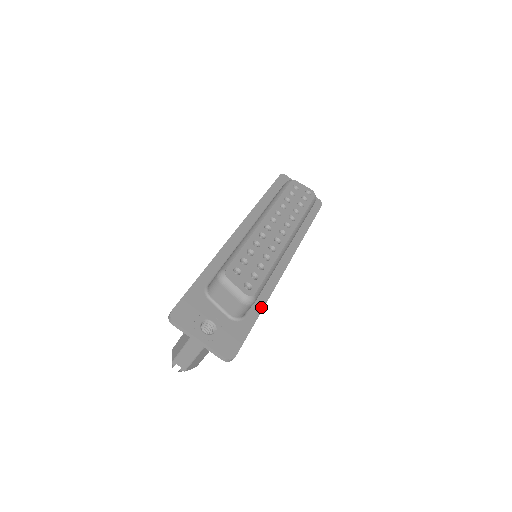
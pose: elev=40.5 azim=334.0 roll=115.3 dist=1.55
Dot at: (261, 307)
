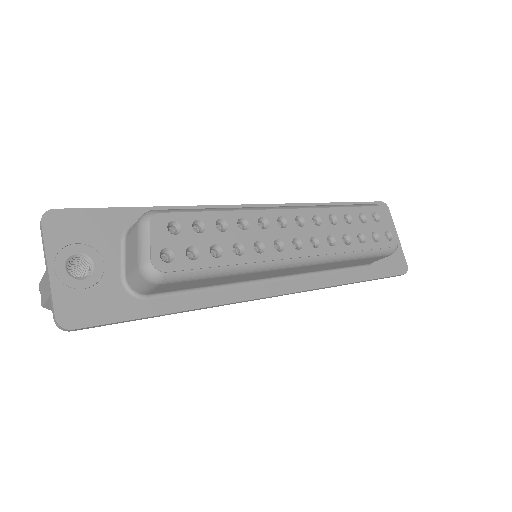
Dot at: (184, 307)
